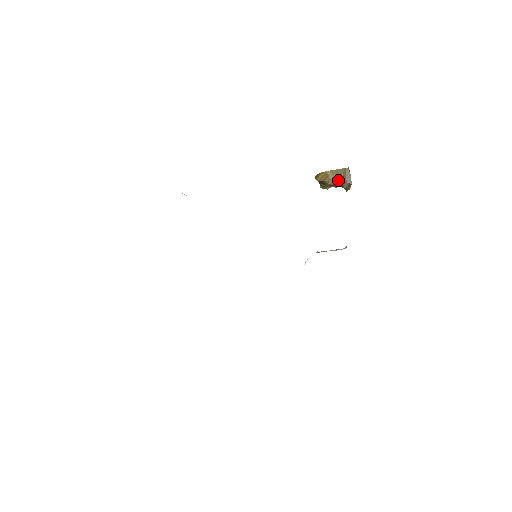
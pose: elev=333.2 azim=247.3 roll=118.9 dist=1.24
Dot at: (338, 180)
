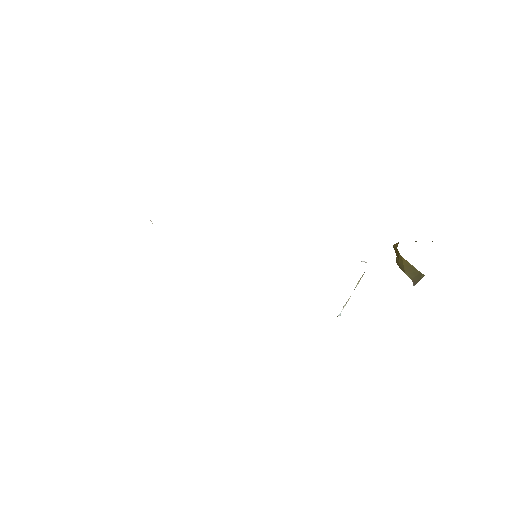
Dot at: (404, 270)
